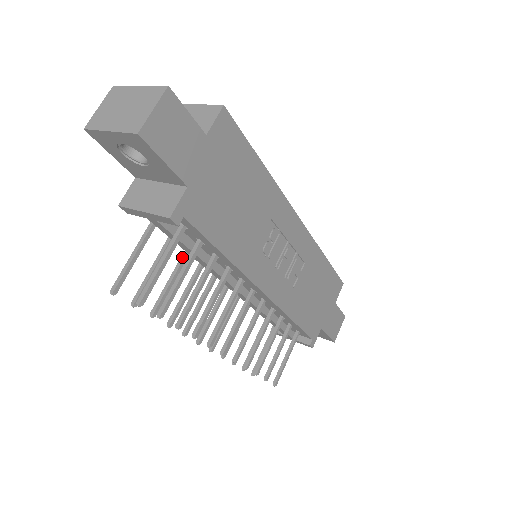
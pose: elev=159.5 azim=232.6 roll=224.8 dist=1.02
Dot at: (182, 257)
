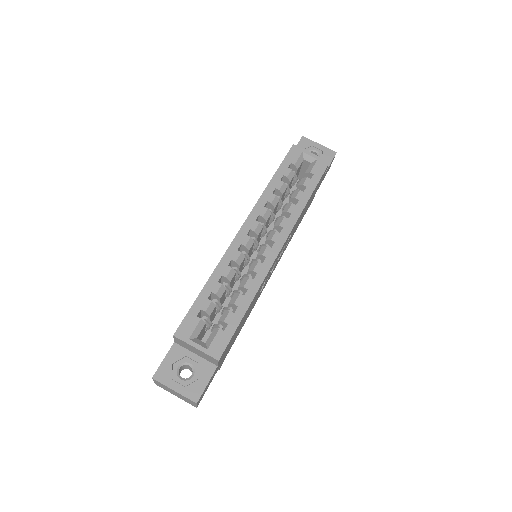
Dot at: occluded
